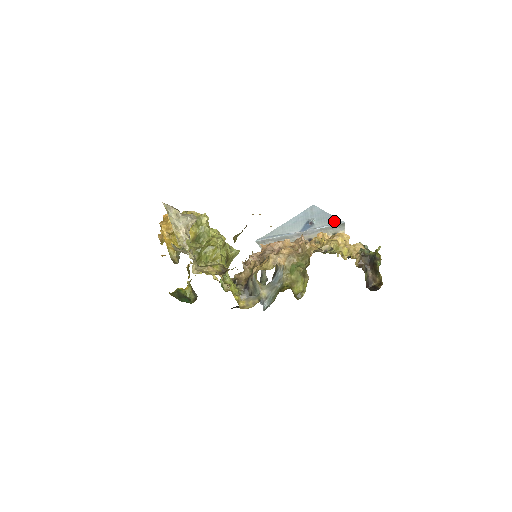
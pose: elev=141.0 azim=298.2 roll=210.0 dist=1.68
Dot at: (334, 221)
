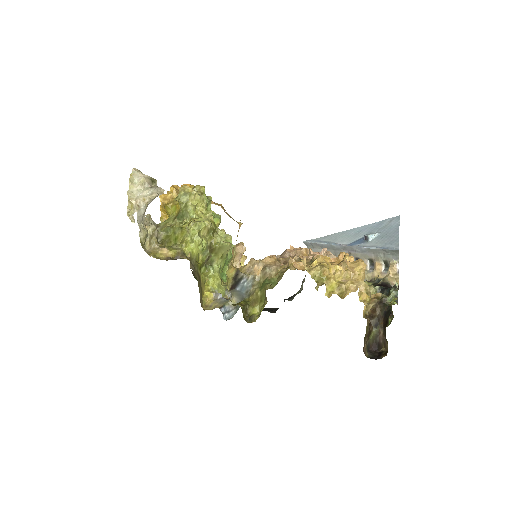
Dot at: (390, 244)
